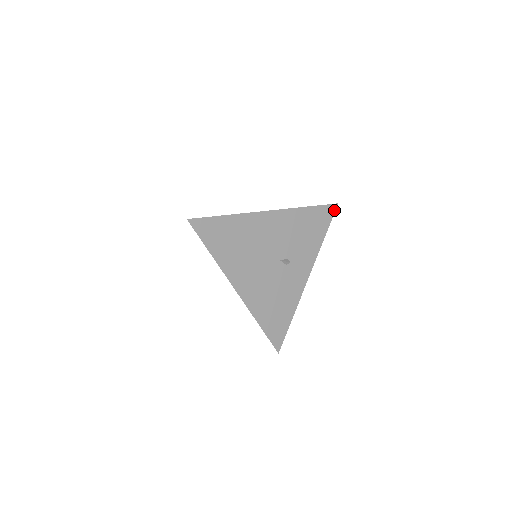
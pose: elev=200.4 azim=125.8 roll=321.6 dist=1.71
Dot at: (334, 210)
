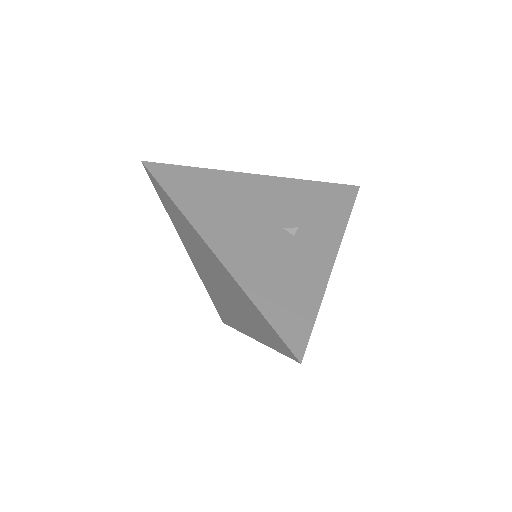
Dot at: (356, 192)
